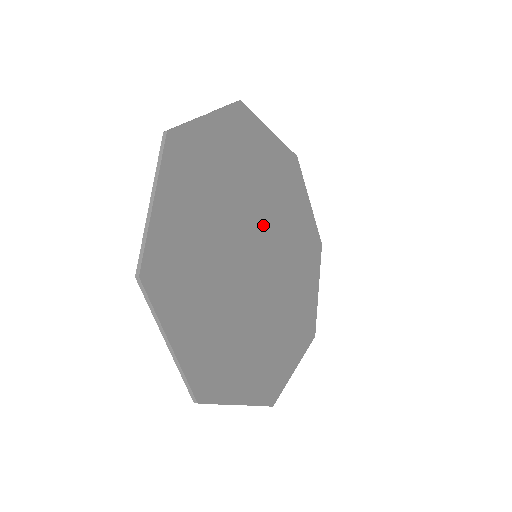
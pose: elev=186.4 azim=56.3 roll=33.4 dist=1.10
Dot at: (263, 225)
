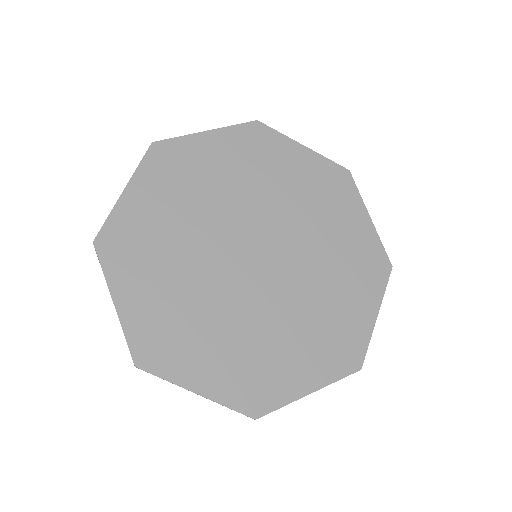
Dot at: (288, 250)
